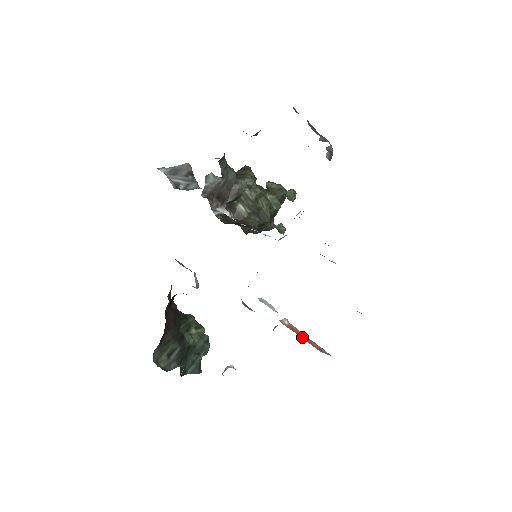
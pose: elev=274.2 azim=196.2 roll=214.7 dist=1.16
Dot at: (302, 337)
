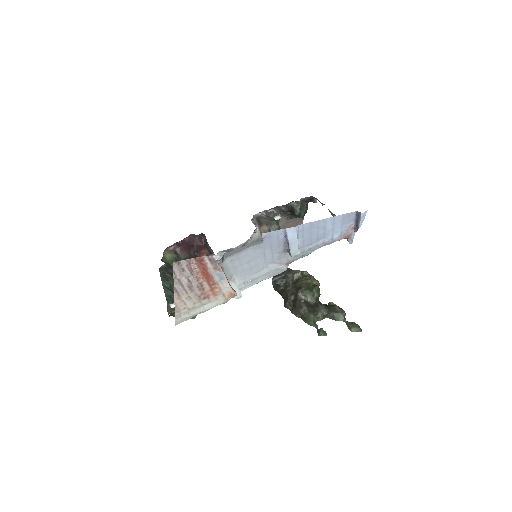
Dot at: occluded
